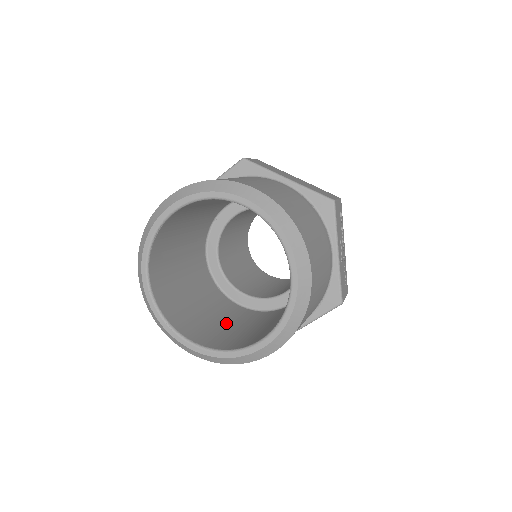
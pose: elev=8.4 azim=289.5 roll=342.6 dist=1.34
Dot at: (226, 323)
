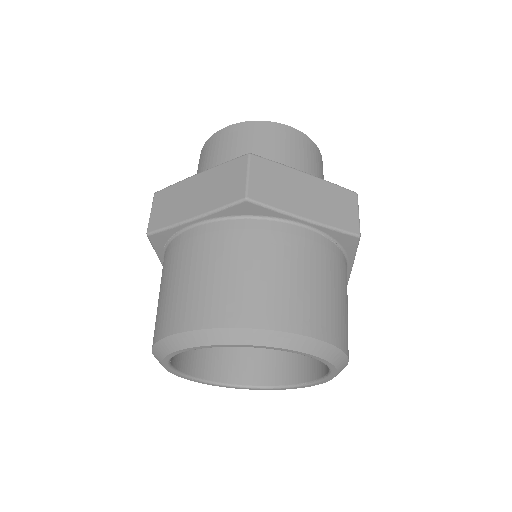
Dot at: occluded
